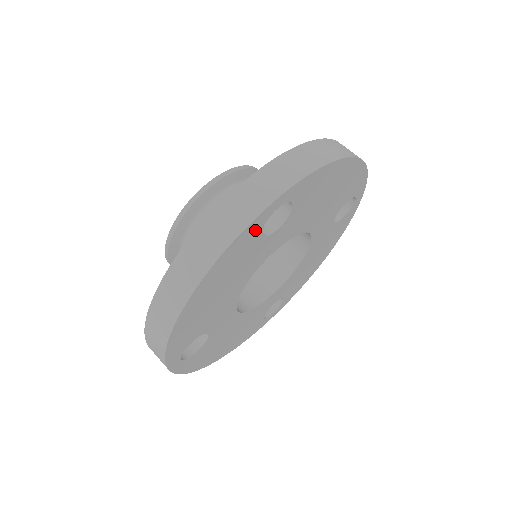
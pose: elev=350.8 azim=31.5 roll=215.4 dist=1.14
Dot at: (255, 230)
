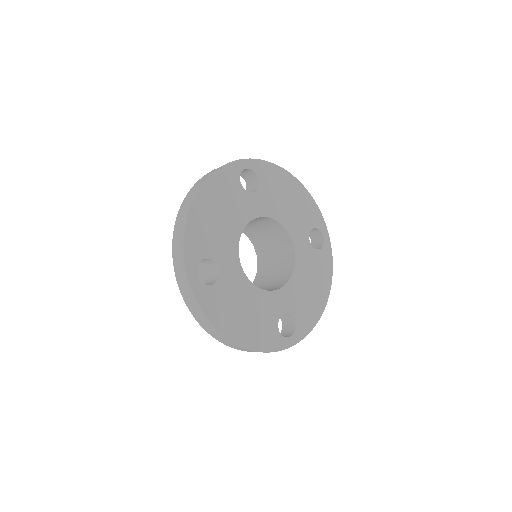
Dot at: (234, 174)
